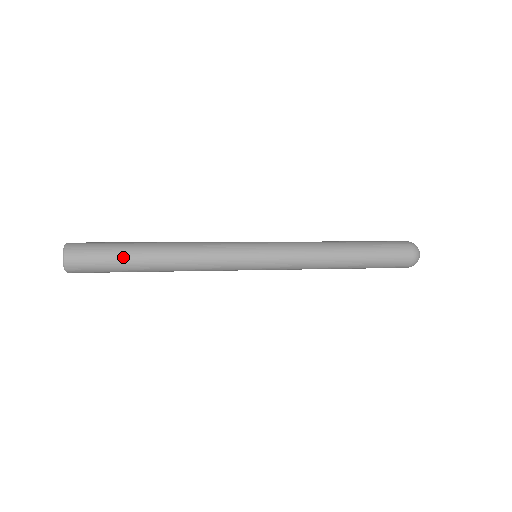
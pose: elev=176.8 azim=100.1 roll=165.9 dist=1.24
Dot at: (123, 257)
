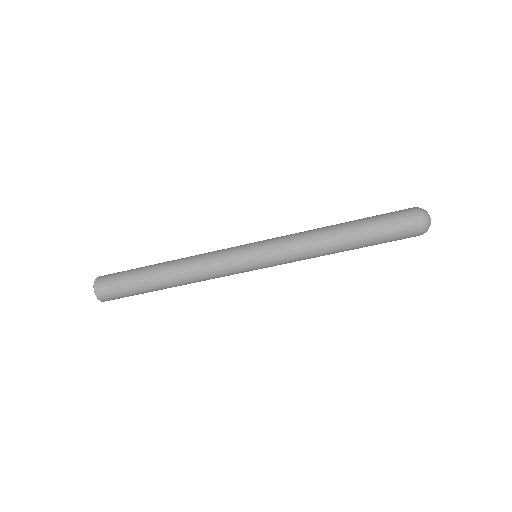
Dot at: (138, 272)
